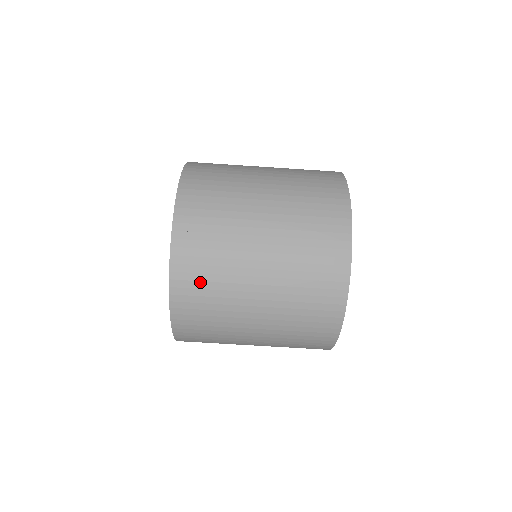
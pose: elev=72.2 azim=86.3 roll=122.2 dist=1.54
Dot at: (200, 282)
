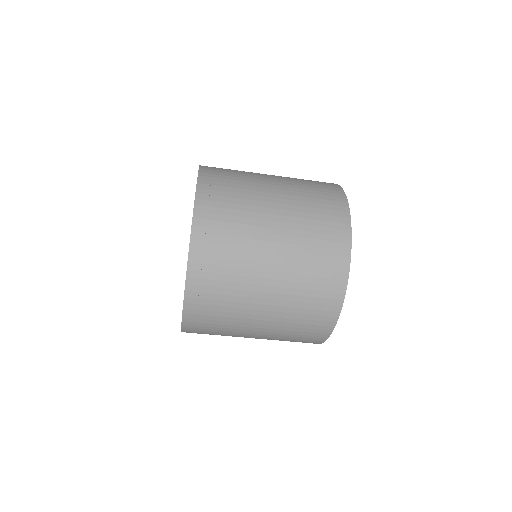
Dot at: (215, 274)
